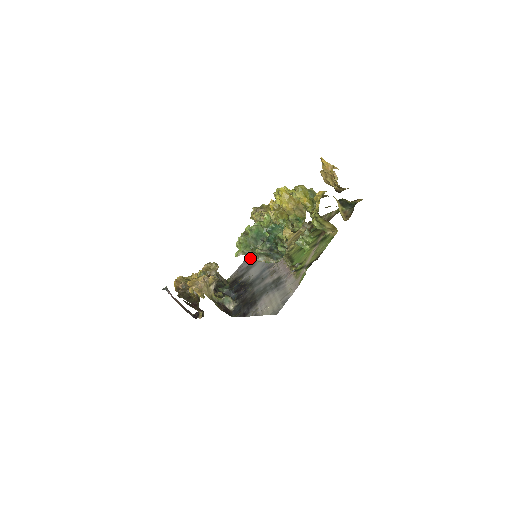
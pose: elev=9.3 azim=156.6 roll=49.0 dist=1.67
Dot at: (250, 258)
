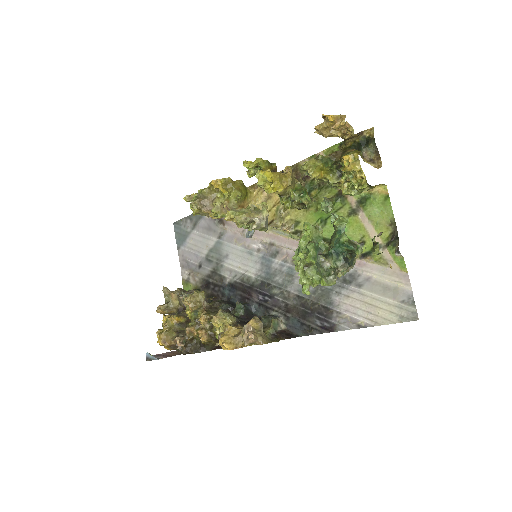
Dot at: (191, 246)
